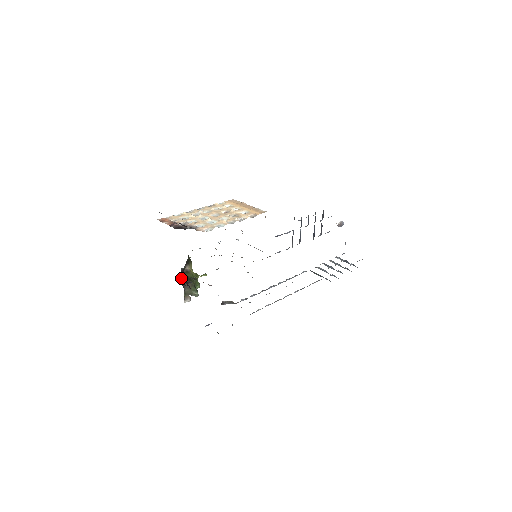
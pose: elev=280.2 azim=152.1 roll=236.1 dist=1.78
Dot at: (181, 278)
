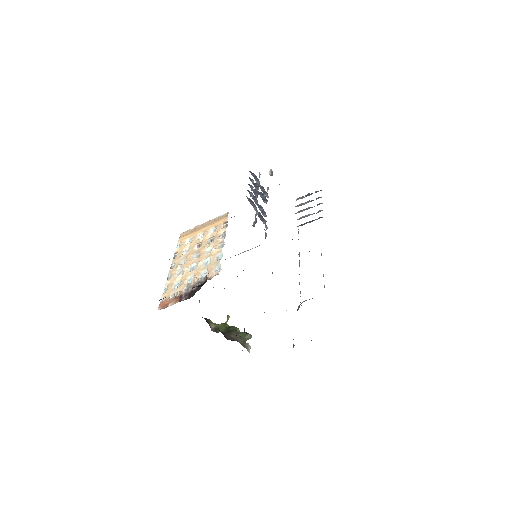
Dot at: (225, 337)
